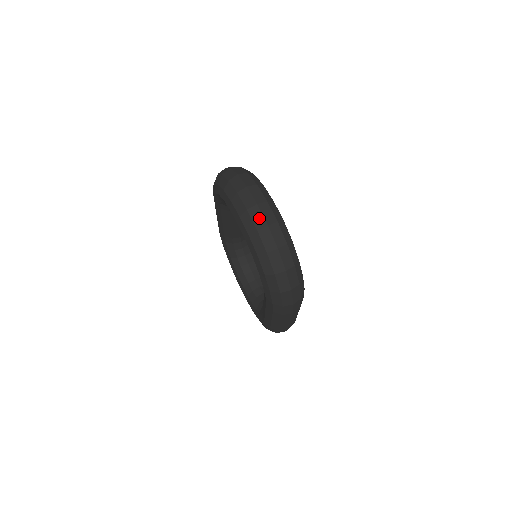
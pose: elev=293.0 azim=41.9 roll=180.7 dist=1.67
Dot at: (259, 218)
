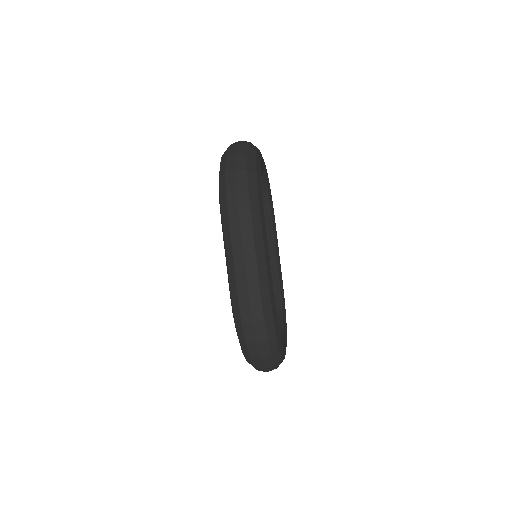
Dot at: occluded
